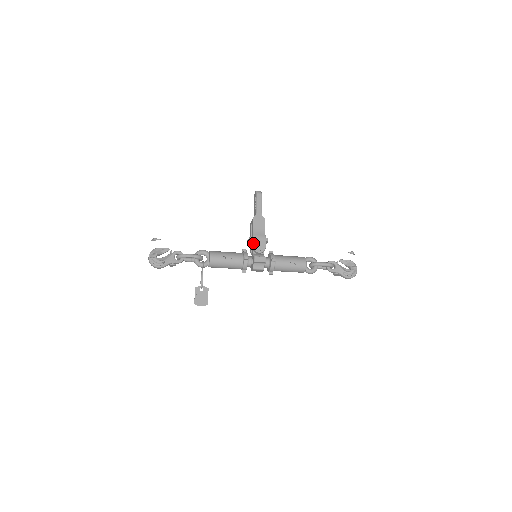
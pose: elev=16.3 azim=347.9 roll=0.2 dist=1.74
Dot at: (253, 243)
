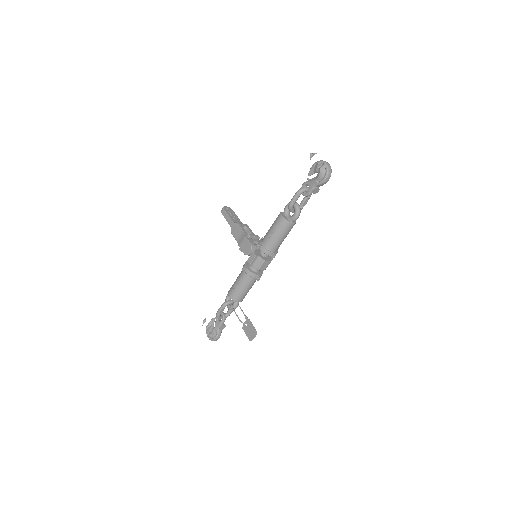
Dot at: (242, 251)
